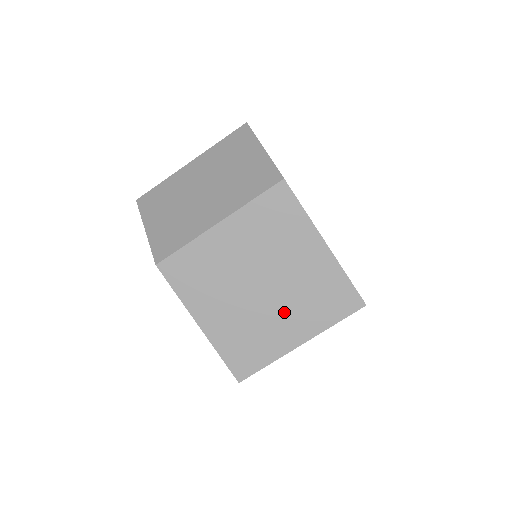
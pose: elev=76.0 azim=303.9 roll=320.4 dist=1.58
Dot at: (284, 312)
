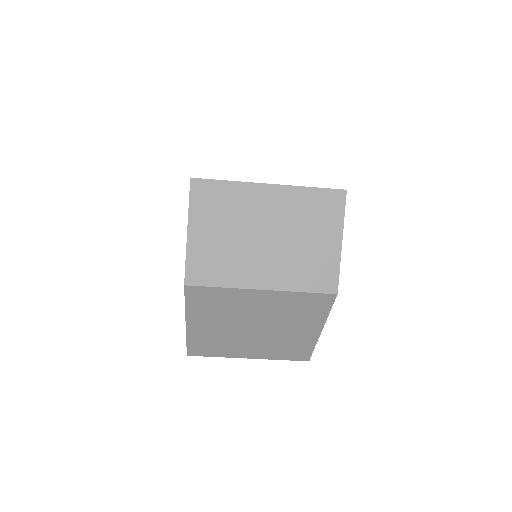
Dot at: (255, 344)
